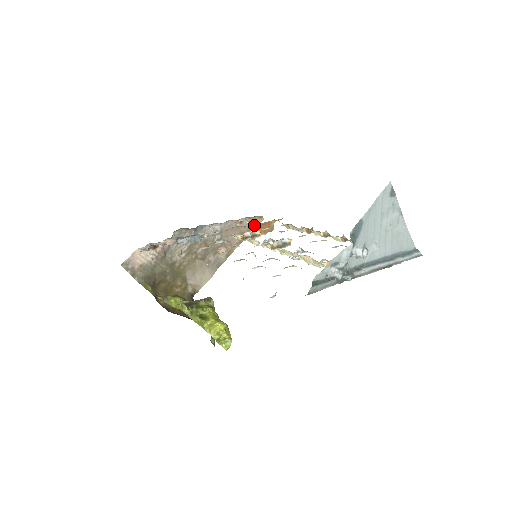
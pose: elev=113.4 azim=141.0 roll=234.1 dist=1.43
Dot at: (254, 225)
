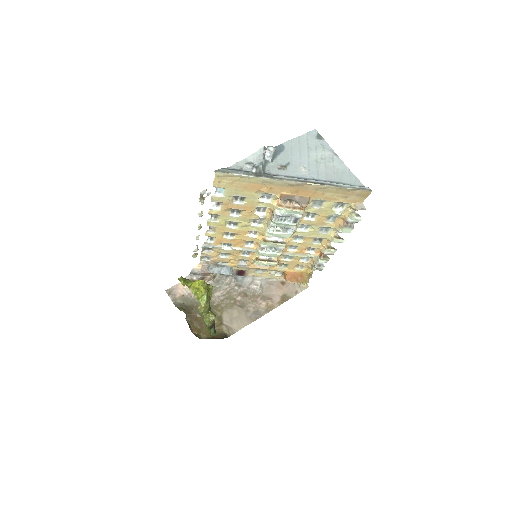
Dot at: (285, 273)
